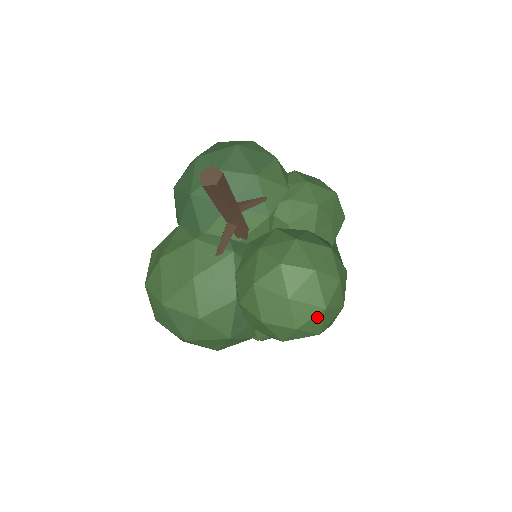
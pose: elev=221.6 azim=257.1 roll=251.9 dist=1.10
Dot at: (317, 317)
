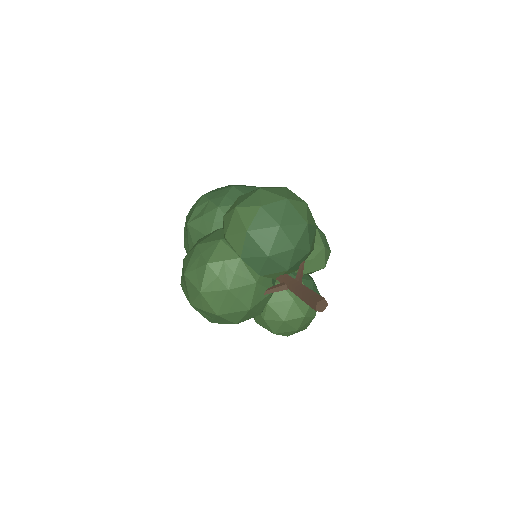
Dot at: (299, 331)
